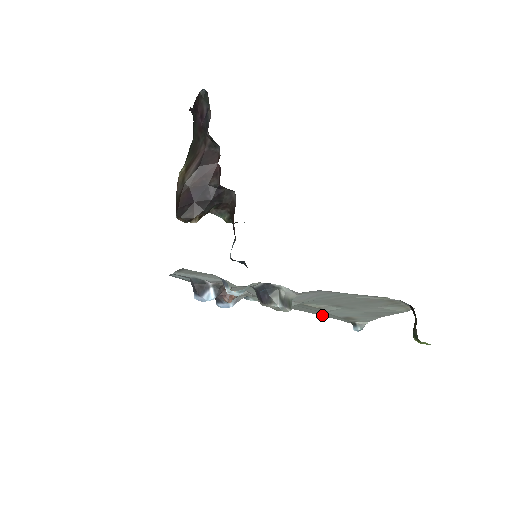
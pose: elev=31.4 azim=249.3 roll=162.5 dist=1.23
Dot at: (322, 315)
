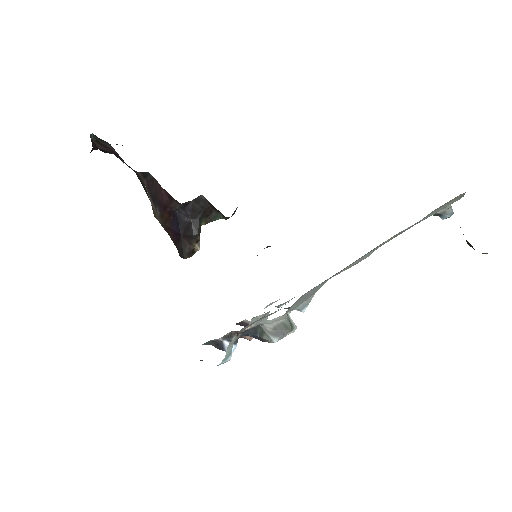
Dot at: occluded
